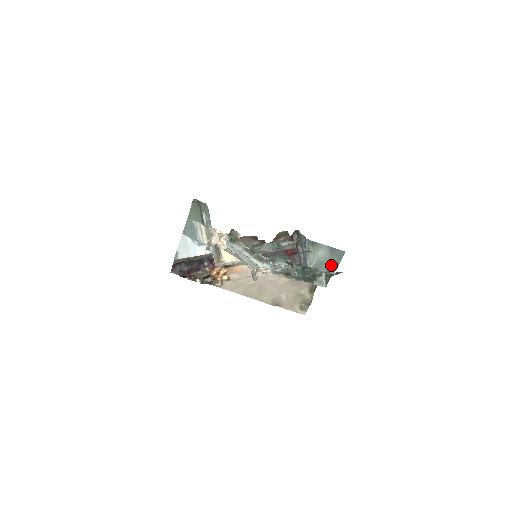
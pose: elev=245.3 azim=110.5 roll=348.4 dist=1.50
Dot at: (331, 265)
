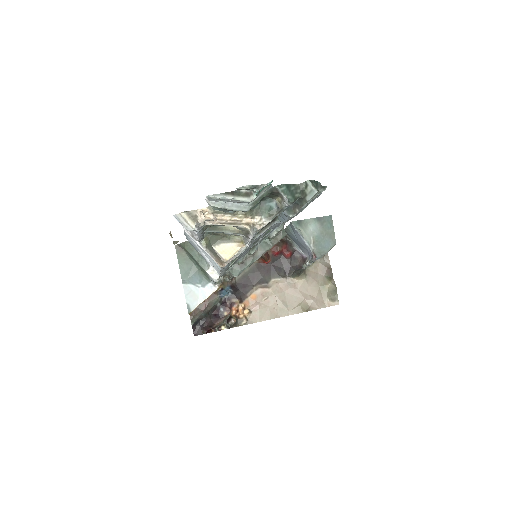
Dot at: (328, 235)
